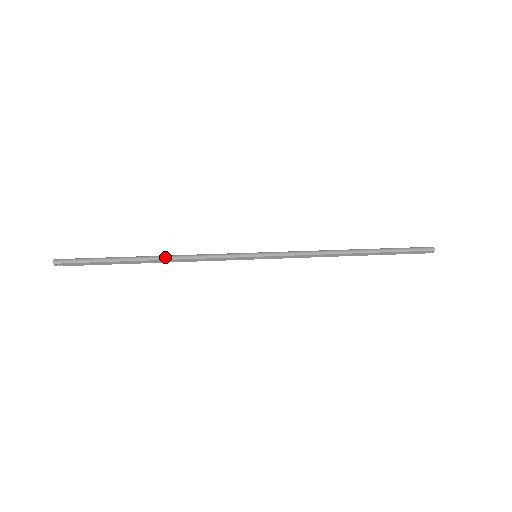
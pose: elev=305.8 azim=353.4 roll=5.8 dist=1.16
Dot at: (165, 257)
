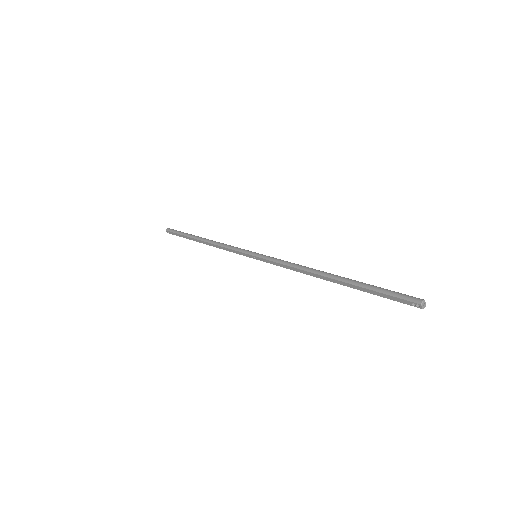
Dot at: (207, 240)
